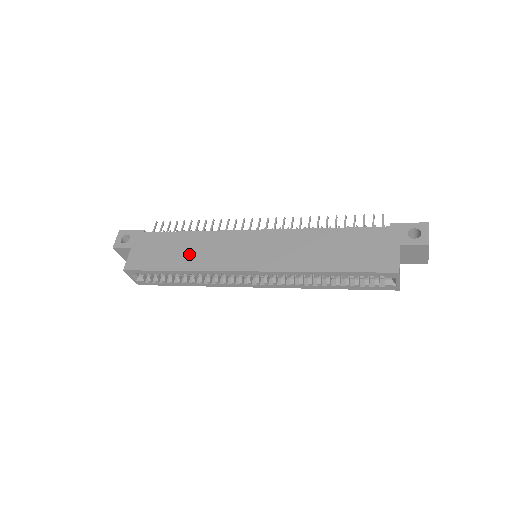
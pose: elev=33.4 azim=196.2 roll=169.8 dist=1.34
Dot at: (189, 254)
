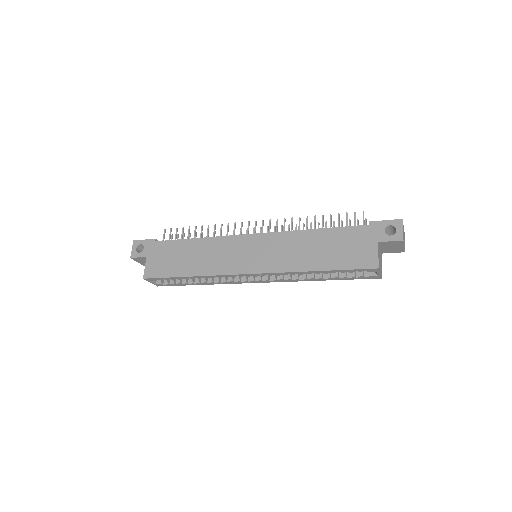
Dot at: (198, 260)
